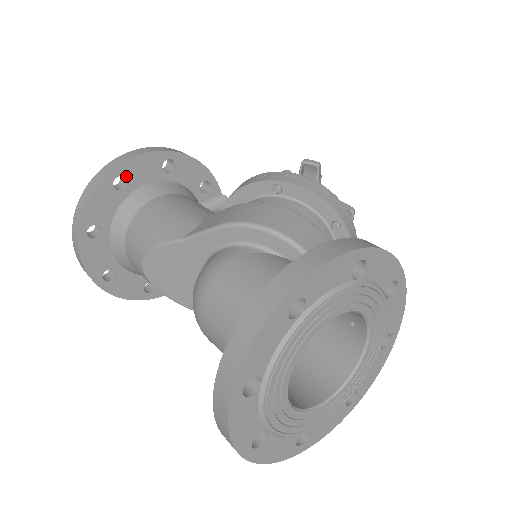
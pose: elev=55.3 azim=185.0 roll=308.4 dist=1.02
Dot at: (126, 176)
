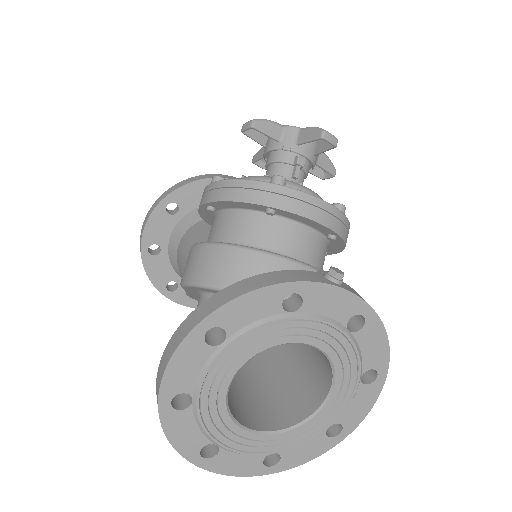
Dot at: (153, 242)
